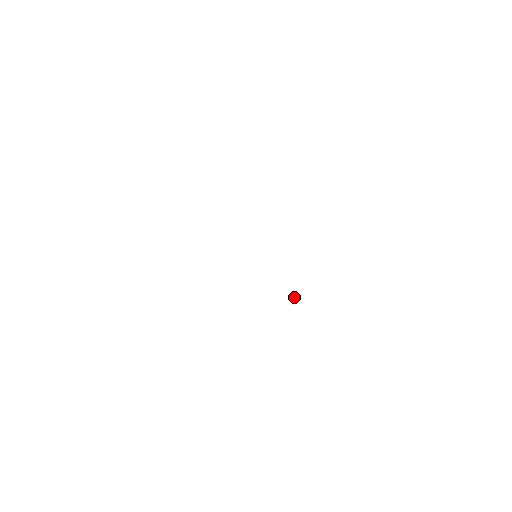
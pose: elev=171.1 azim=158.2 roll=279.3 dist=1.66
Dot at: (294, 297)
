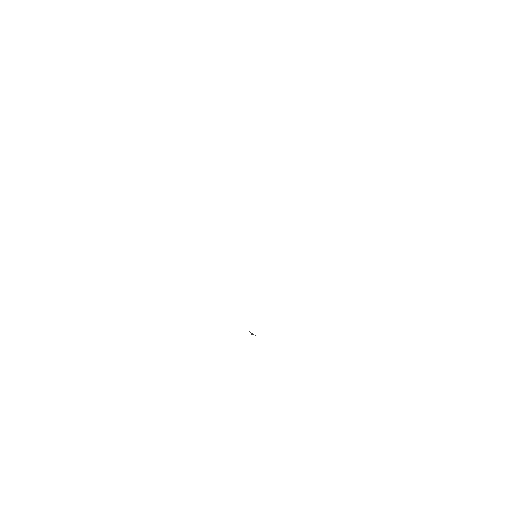
Dot at: (253, 334)
